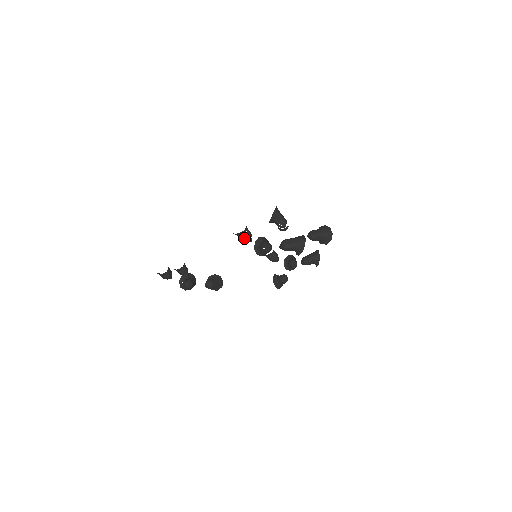
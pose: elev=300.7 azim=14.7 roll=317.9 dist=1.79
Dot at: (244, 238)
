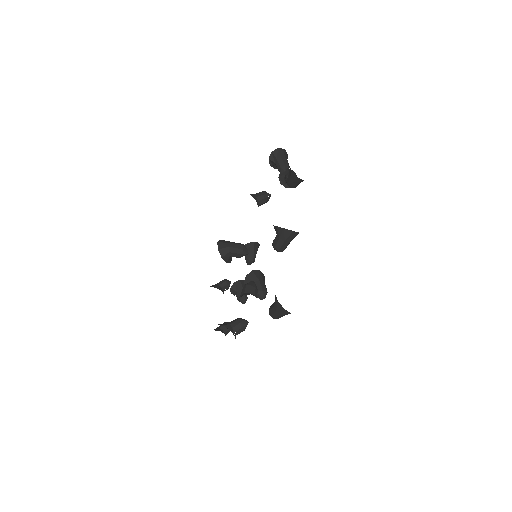
Dot at: occluded
